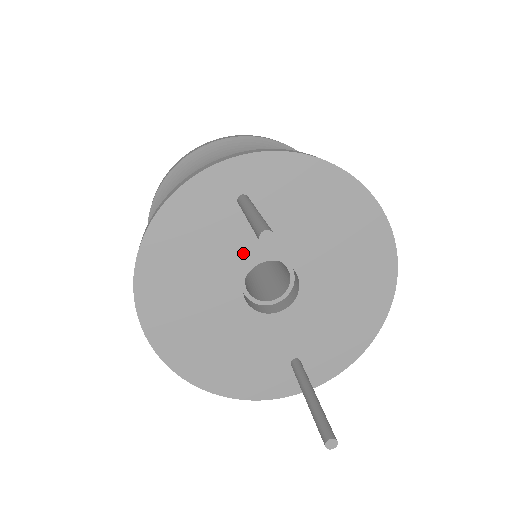
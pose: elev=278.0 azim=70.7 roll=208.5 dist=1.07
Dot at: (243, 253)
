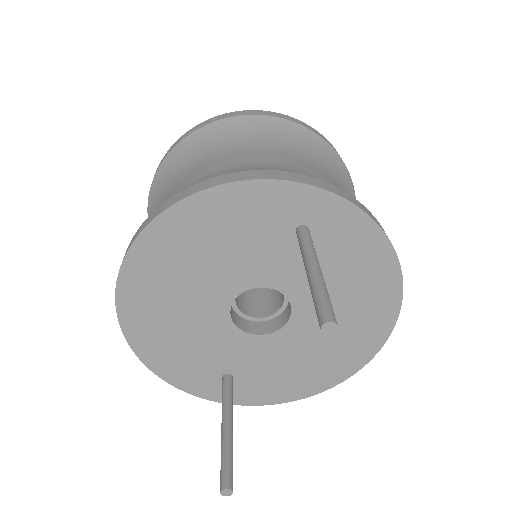
Dot at: (263, 270)
